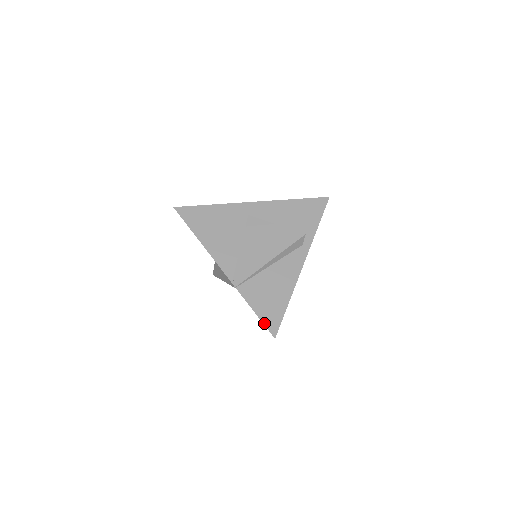
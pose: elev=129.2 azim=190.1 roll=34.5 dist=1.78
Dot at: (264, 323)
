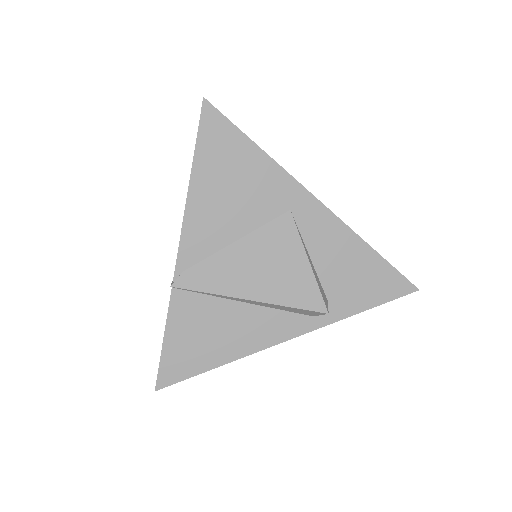
Dot at: (161, 362)
